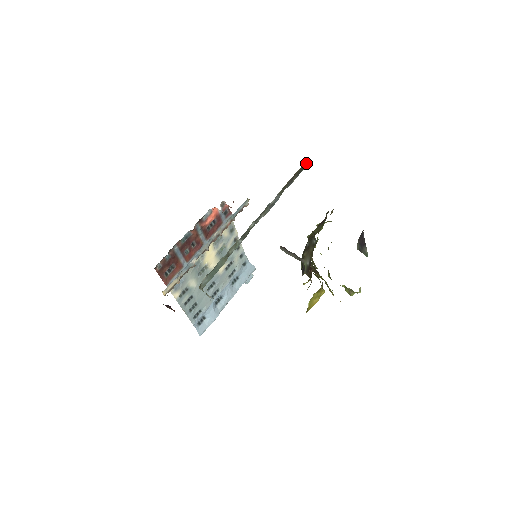
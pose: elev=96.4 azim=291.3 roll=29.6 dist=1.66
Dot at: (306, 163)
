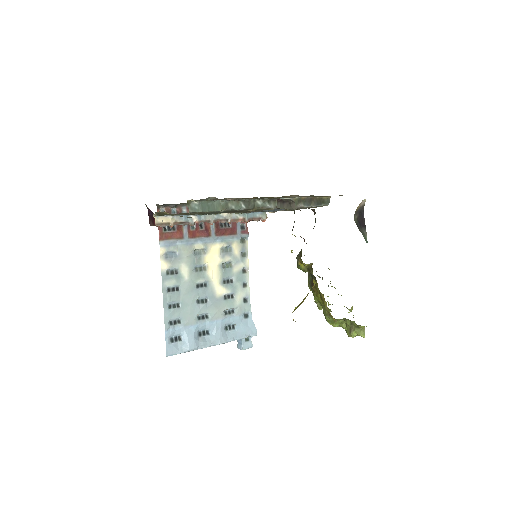
Dot at: (327, 201)
